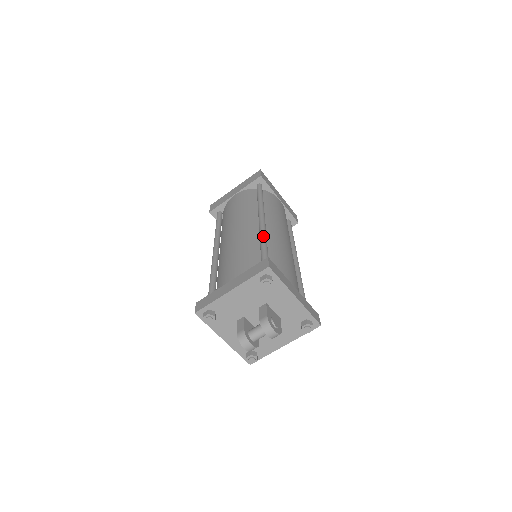
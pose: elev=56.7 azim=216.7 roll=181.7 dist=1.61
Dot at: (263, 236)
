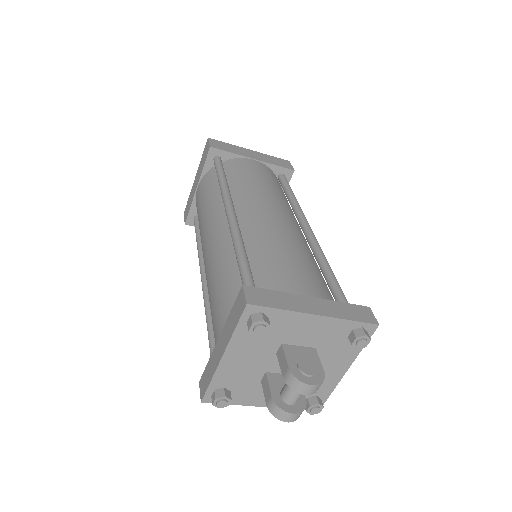
Dot at: (235, 242)
